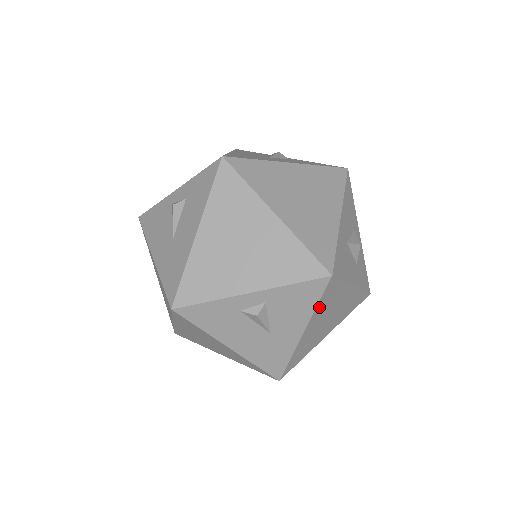
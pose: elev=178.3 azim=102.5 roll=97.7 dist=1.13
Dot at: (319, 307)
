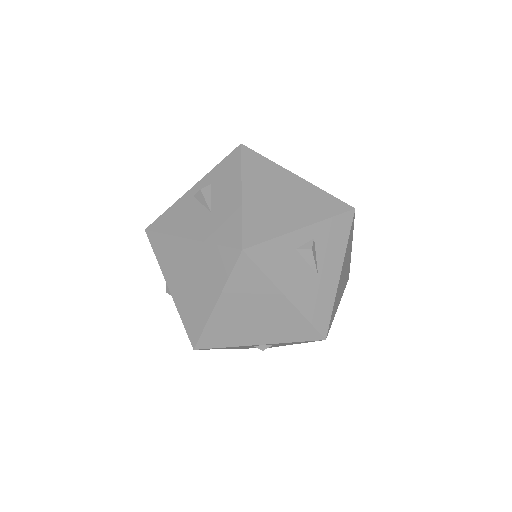
Dot at: (347, 246)
